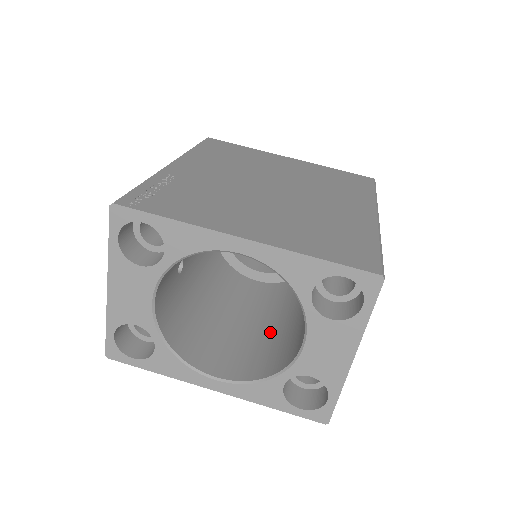
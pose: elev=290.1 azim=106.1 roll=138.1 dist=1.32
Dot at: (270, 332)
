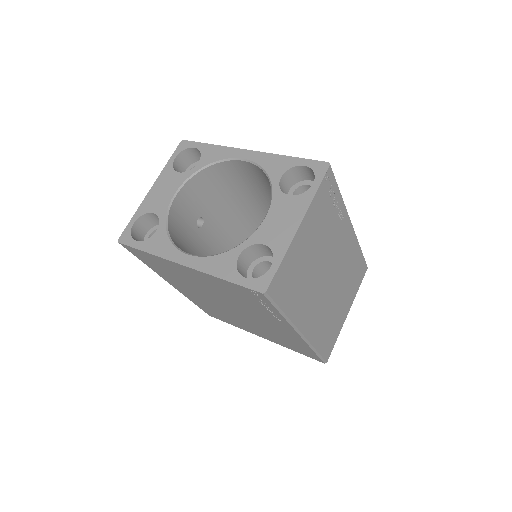
Dot at: occluded
